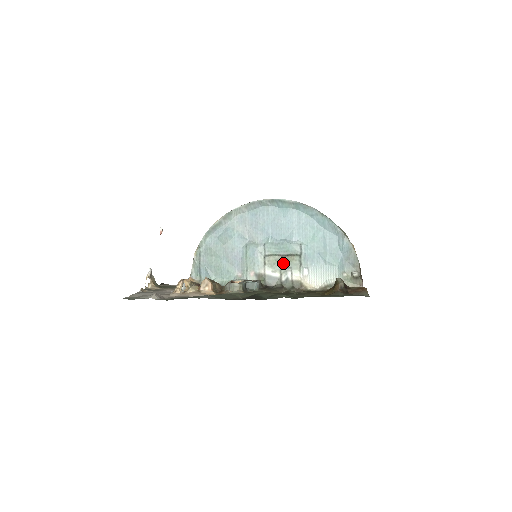
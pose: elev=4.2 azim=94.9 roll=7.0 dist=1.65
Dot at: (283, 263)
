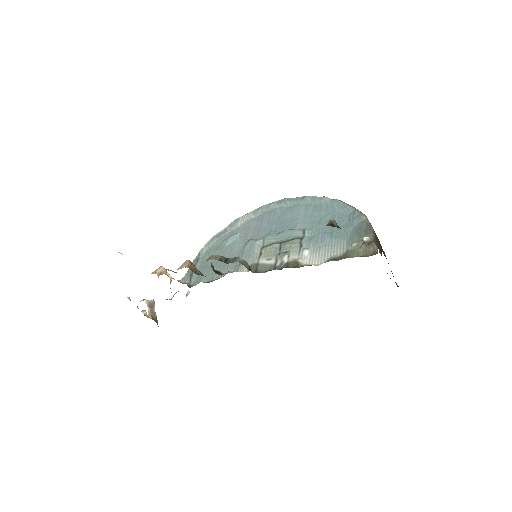
Dot at: (281, 249)
